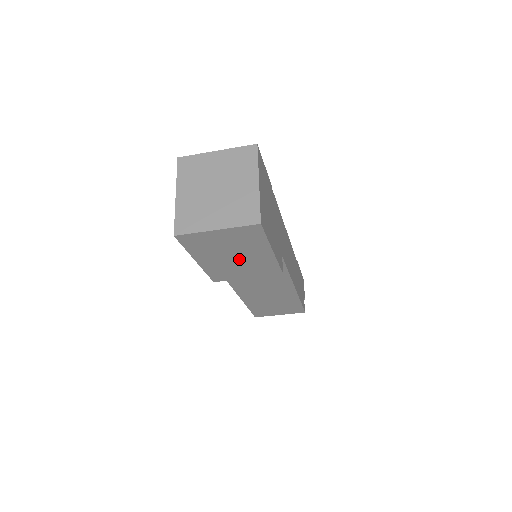
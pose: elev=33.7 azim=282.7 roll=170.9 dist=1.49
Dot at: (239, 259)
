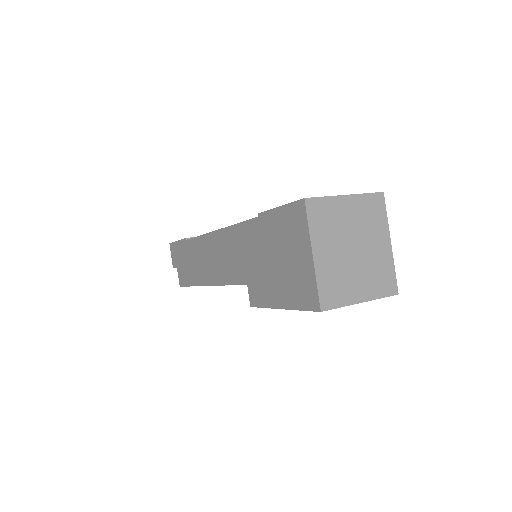
Dot at: occluded
